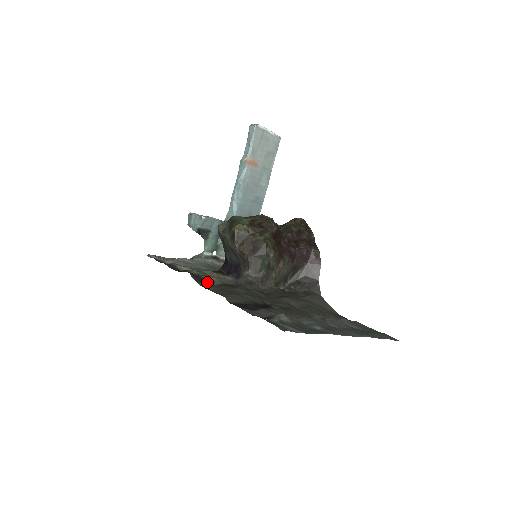
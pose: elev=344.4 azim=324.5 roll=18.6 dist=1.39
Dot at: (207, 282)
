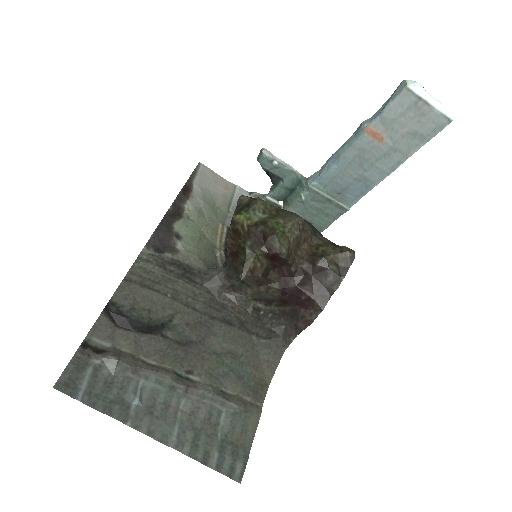
Dot at: (166, 249)
